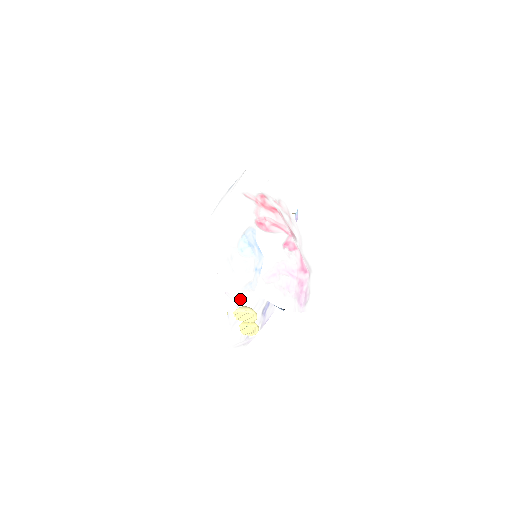
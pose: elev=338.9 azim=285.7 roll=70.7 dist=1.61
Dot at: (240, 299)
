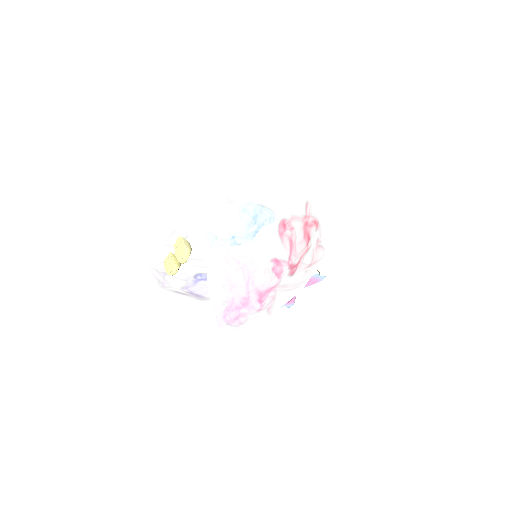
Dot at: (195, 235)
